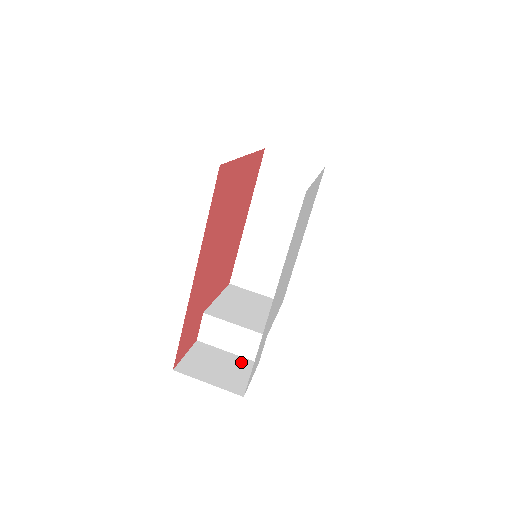
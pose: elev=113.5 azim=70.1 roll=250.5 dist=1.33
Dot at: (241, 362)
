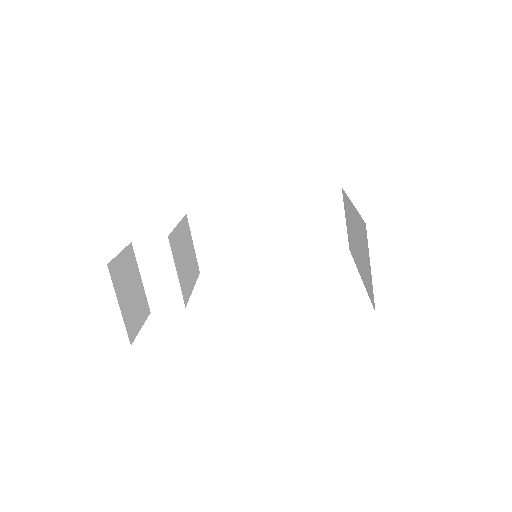
Dot at: (143, 300)
